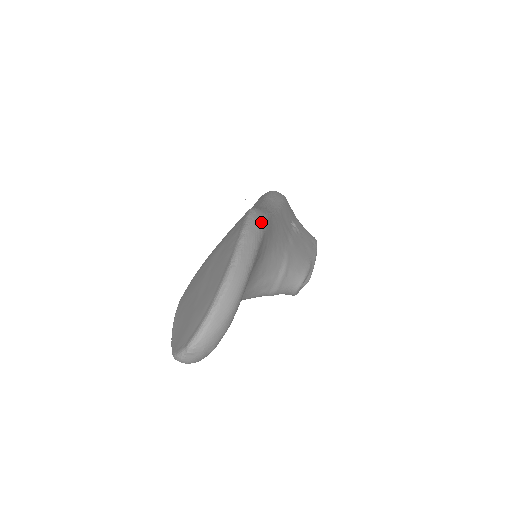
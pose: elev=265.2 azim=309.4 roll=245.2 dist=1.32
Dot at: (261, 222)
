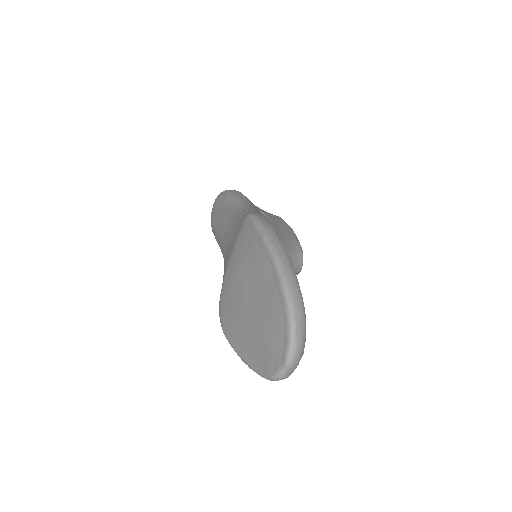
Dot at: (268, 223)
